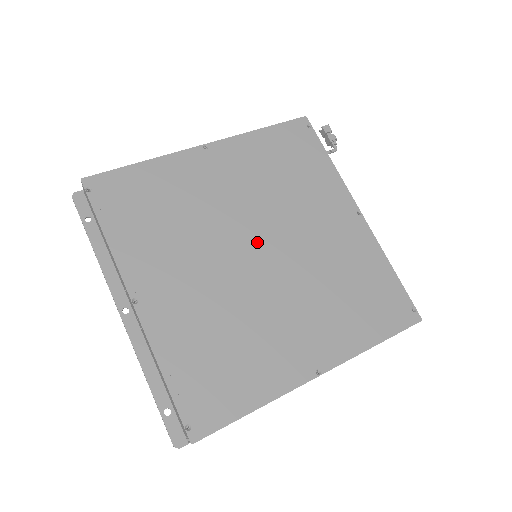
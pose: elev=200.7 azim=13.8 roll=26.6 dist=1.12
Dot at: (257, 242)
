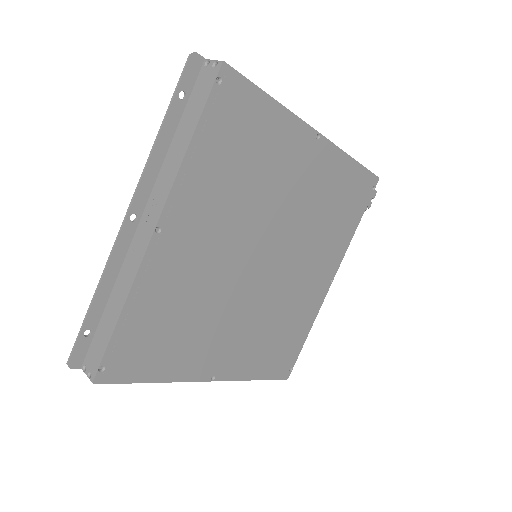
Dot at: (271, 252)
